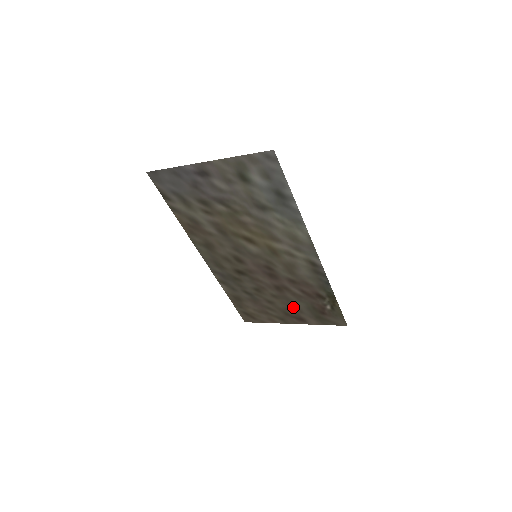
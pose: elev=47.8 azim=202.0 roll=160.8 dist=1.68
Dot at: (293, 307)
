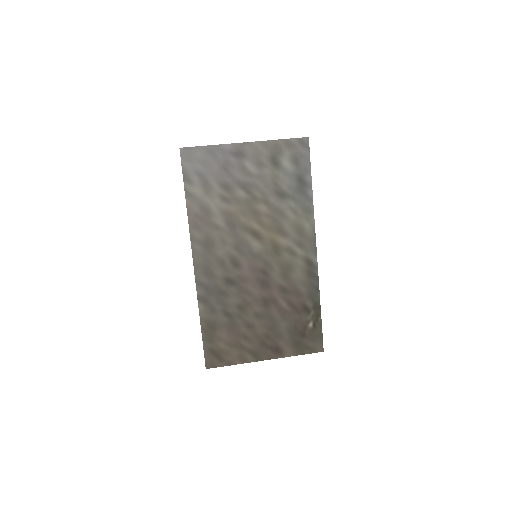
Dot at: (273, 331)
